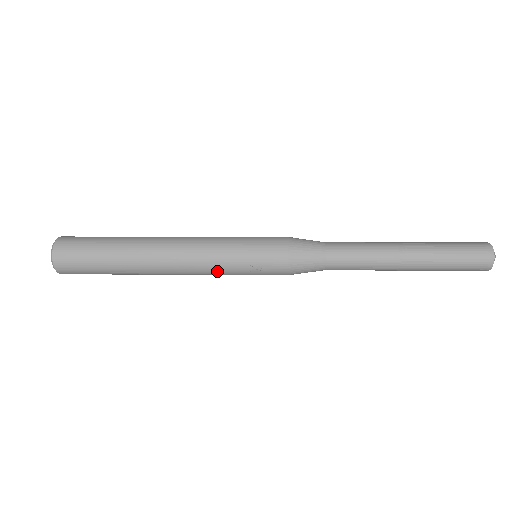
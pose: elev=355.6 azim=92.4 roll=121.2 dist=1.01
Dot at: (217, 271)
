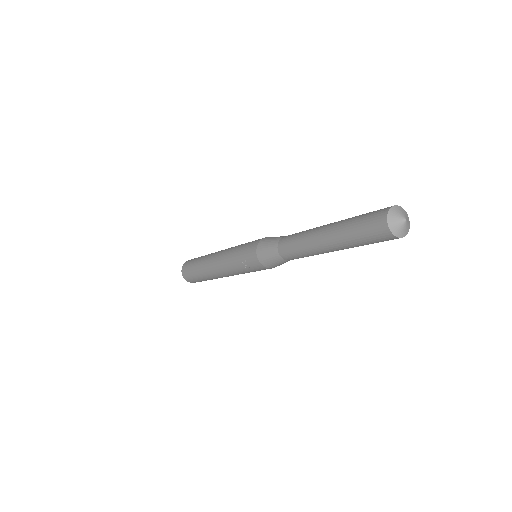
Dot at: (234, 270)
